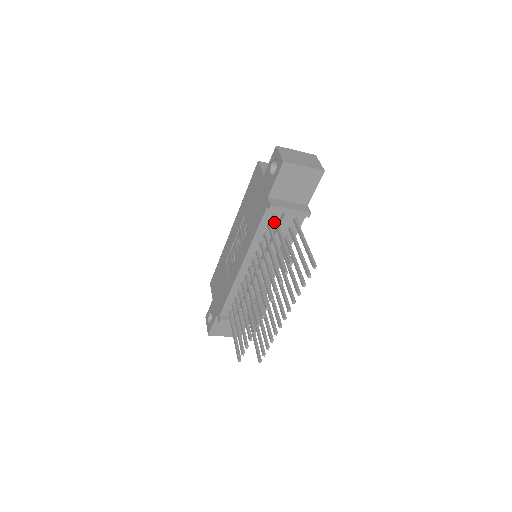
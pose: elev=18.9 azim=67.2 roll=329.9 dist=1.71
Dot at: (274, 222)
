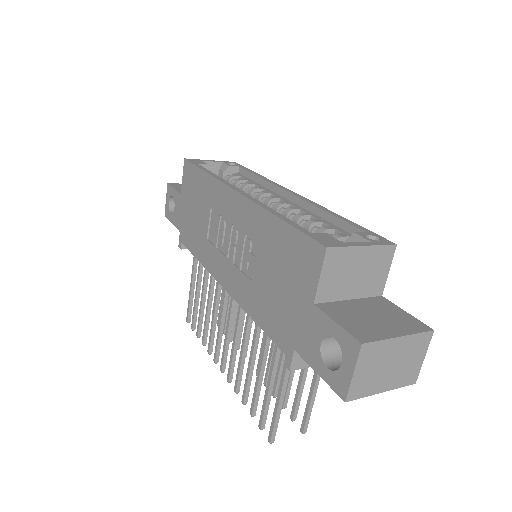
Dot at: occluded
